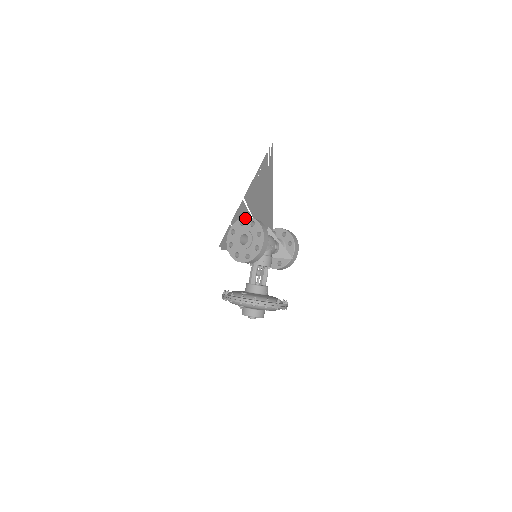
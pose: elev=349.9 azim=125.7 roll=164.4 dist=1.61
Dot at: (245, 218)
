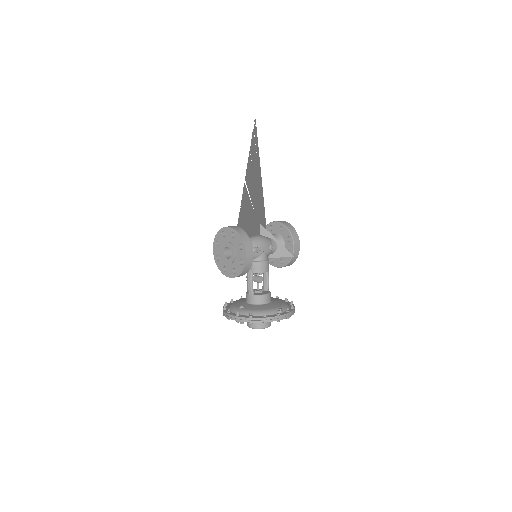
Dot at: (225, 228)
